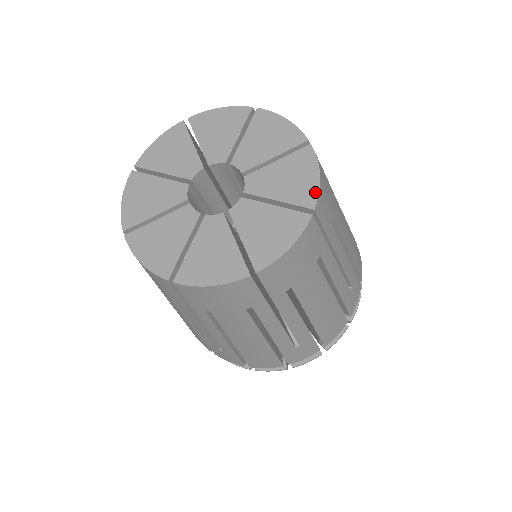
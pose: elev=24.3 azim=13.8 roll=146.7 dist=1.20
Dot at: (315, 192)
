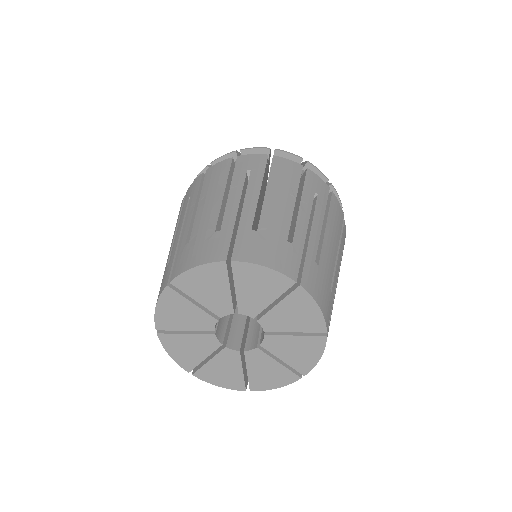
Dot at: (322, 321)
